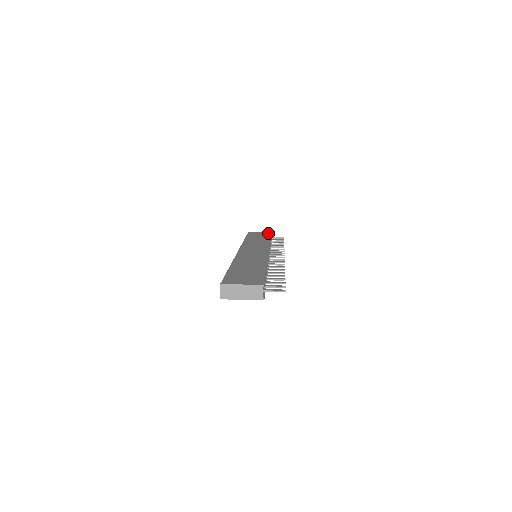
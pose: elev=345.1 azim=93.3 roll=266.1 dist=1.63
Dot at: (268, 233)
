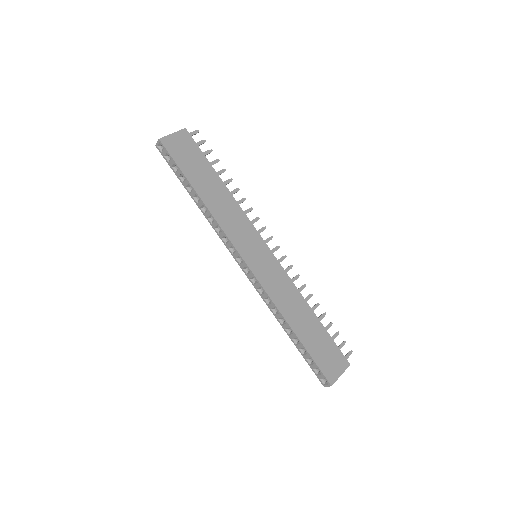
Dot at: (189, 141)
